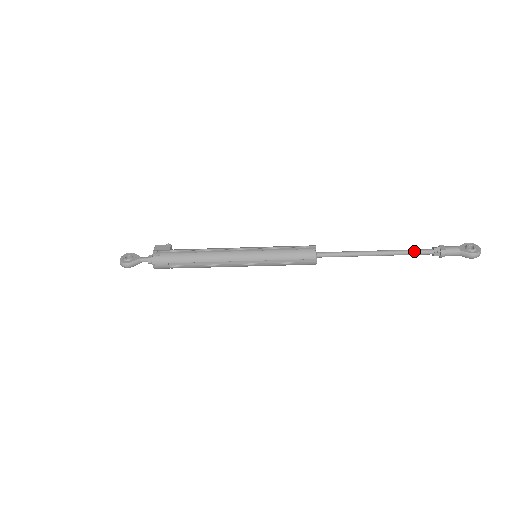
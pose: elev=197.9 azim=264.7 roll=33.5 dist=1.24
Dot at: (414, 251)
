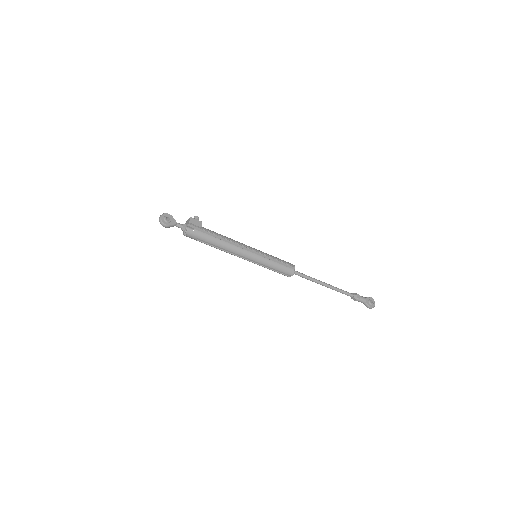
Dot at: (344, 292)
